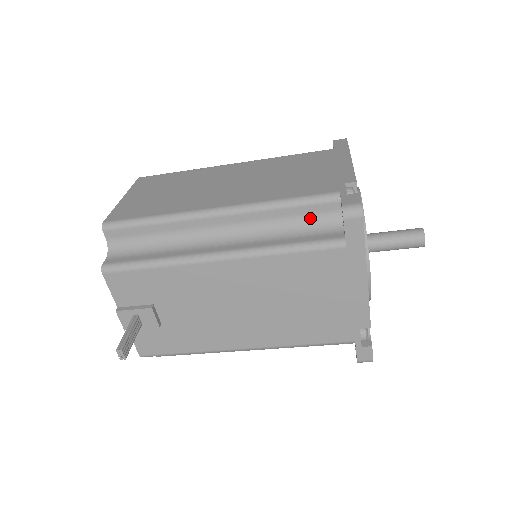
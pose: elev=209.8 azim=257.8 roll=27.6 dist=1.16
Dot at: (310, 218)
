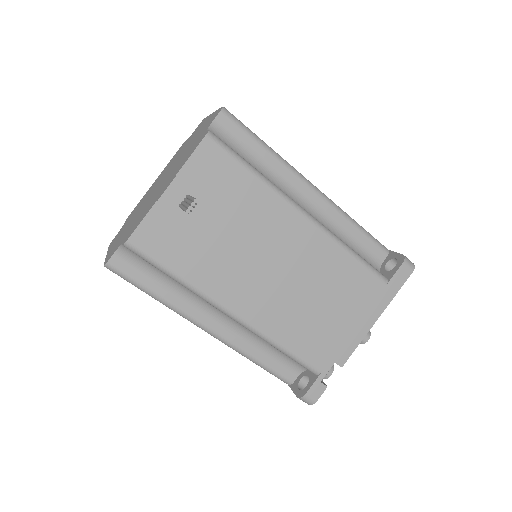
Dot at: (363, 250)
